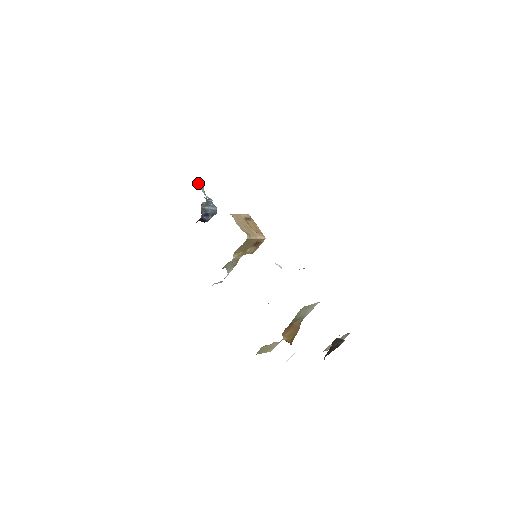
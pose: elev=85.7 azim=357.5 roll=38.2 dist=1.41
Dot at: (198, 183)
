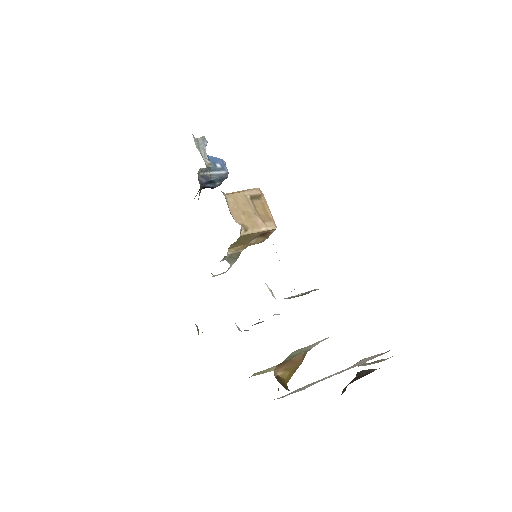
Dot at: (199, 138)
